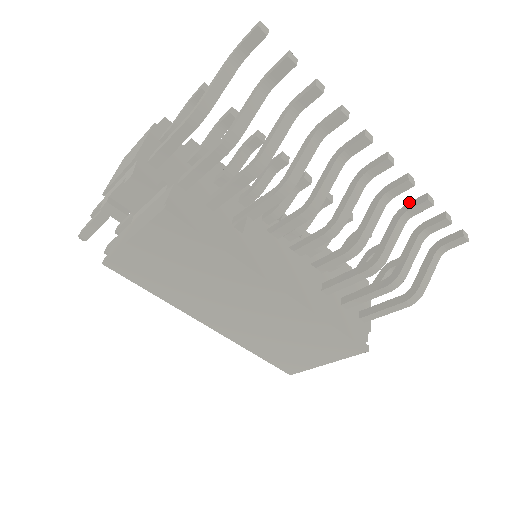
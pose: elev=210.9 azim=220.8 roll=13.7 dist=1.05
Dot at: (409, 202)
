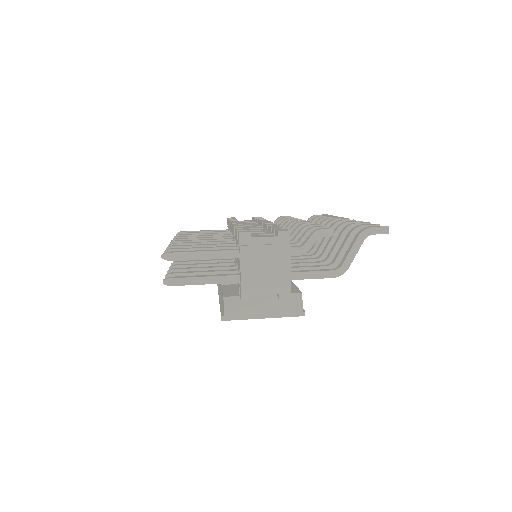
Dot at: (327, 217)
